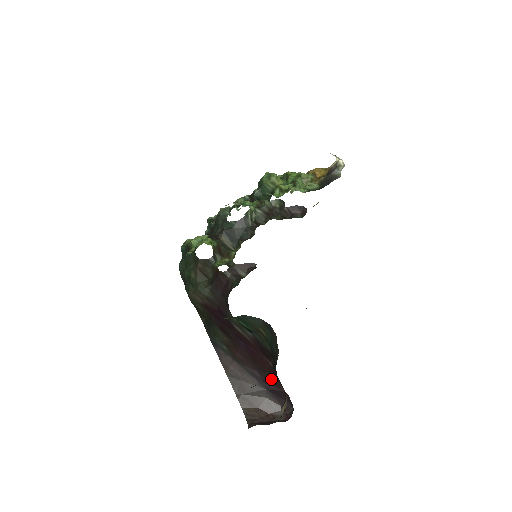
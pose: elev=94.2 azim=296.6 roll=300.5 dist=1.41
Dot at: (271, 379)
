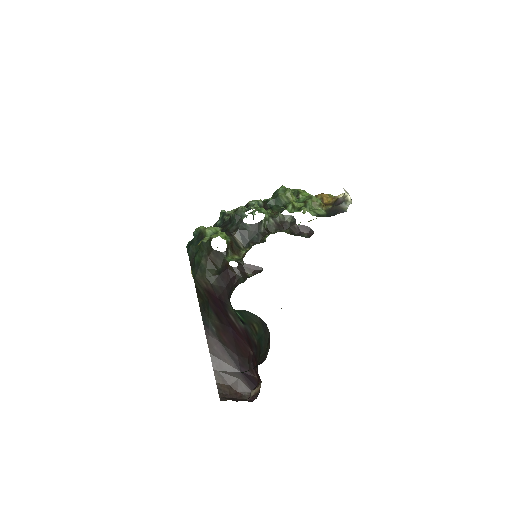
Dot at: (247, 365)
